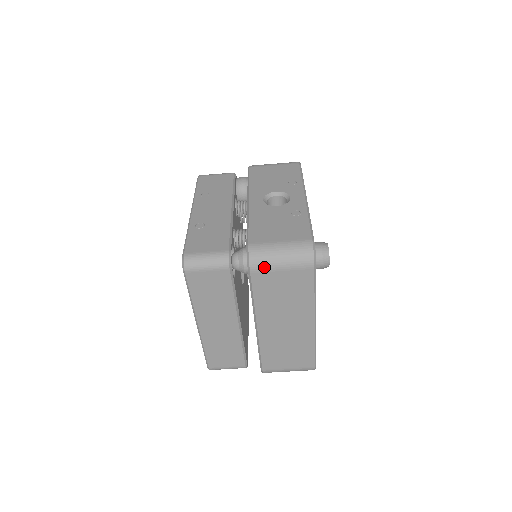
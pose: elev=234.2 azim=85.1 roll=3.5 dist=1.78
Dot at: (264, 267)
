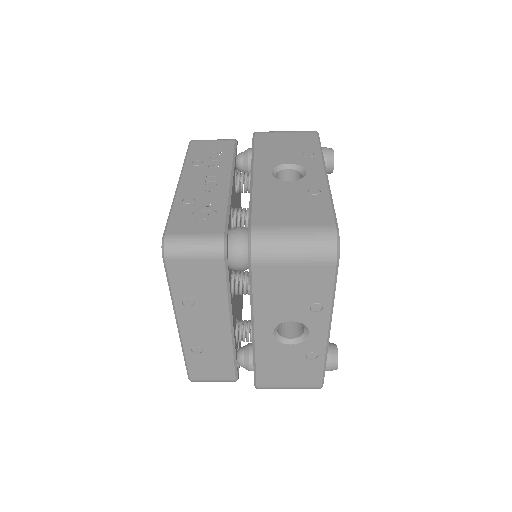
Dot at: occluded
